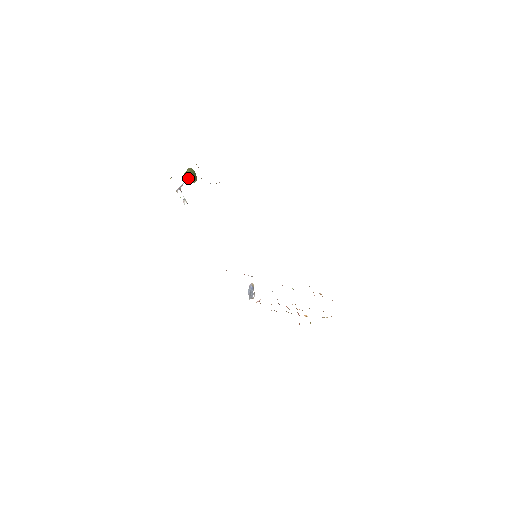
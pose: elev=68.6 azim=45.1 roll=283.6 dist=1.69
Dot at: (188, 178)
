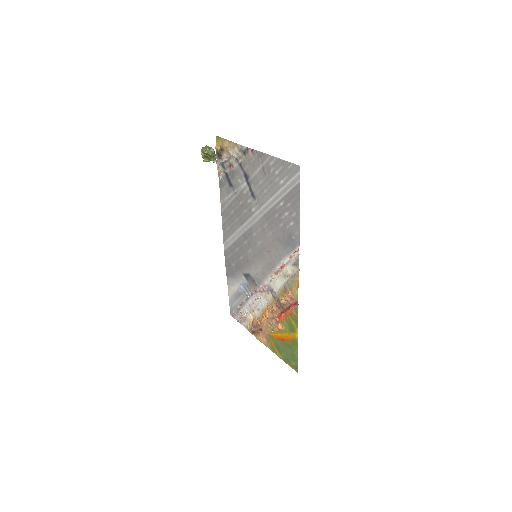
Dot at: (231, 156)
